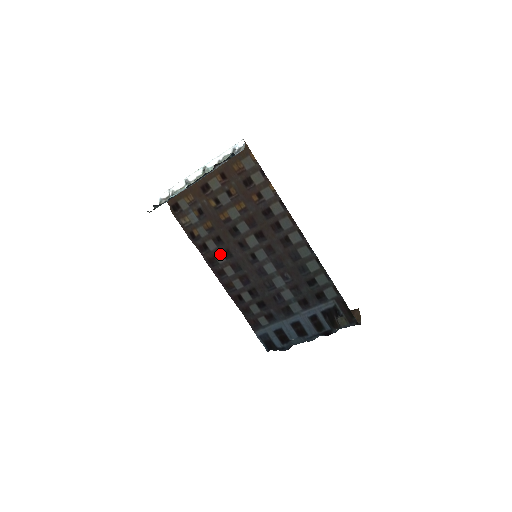
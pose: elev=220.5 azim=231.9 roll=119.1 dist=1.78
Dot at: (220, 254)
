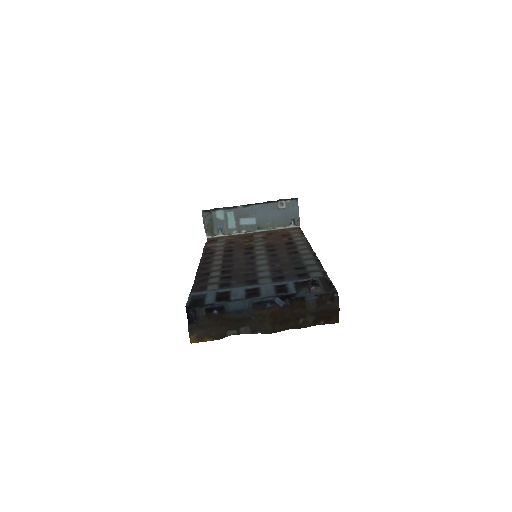
Dot at: (221, 256)
